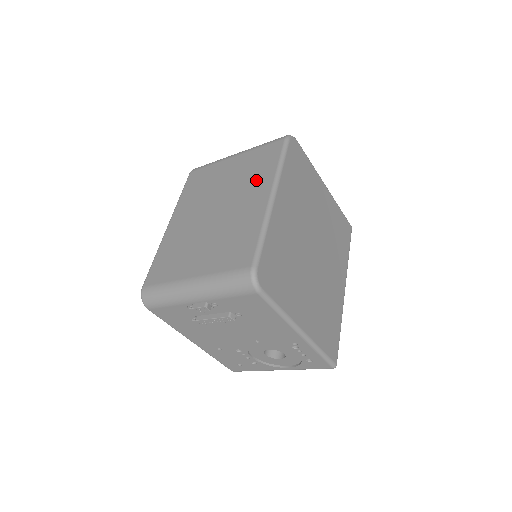
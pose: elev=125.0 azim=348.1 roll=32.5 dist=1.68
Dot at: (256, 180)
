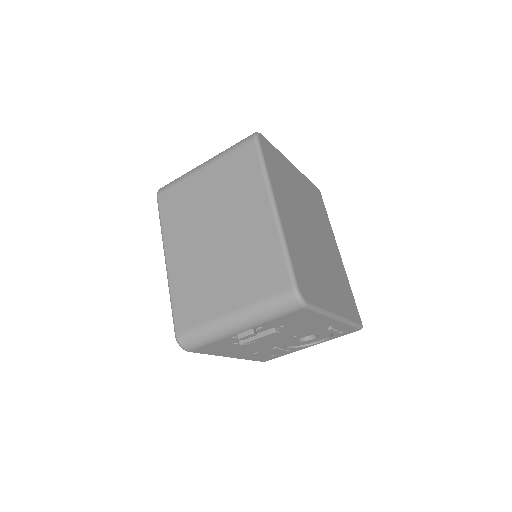
Dot at: (246, 192)
